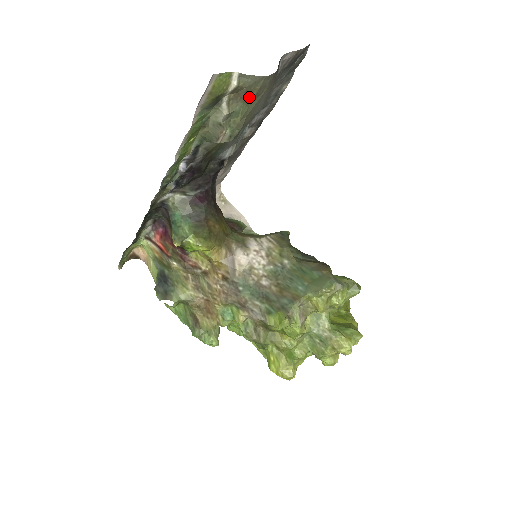
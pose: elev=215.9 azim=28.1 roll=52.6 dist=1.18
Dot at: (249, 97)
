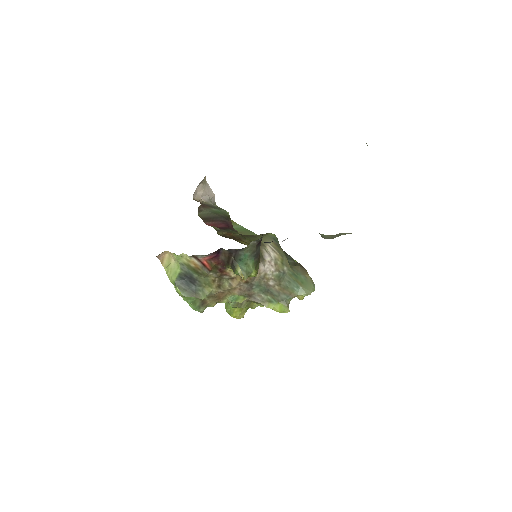
Dot at: occluded
